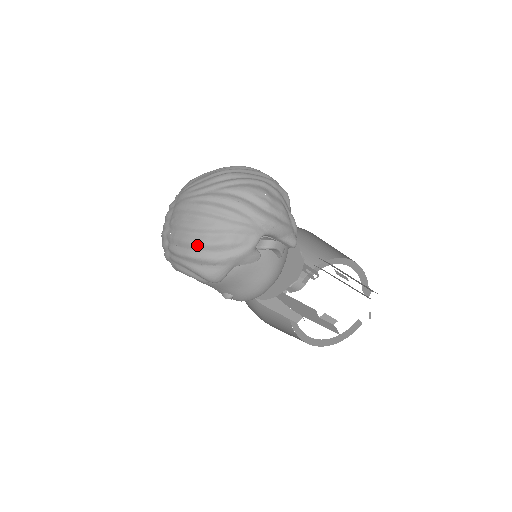
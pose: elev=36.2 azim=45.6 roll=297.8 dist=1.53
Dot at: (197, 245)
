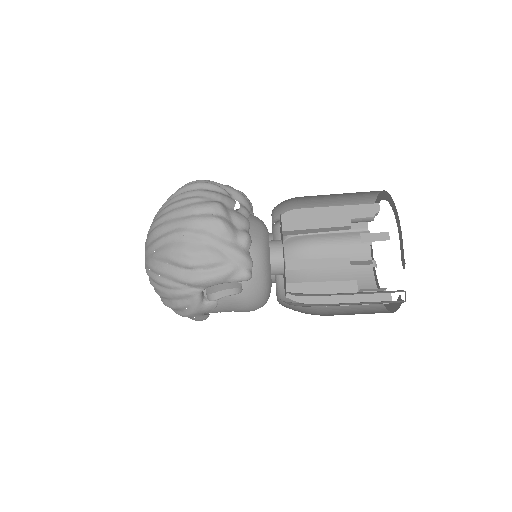
Dot at: (165, 305)
